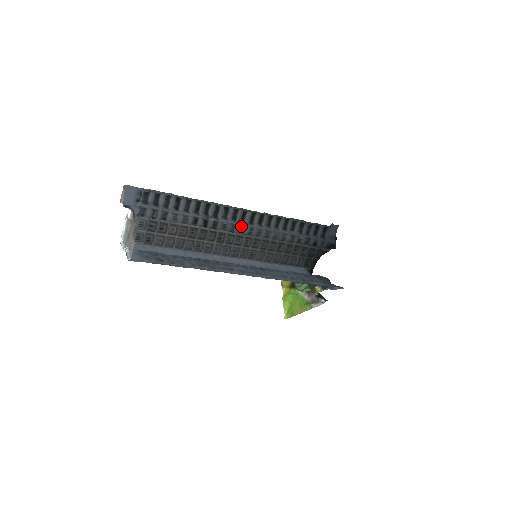
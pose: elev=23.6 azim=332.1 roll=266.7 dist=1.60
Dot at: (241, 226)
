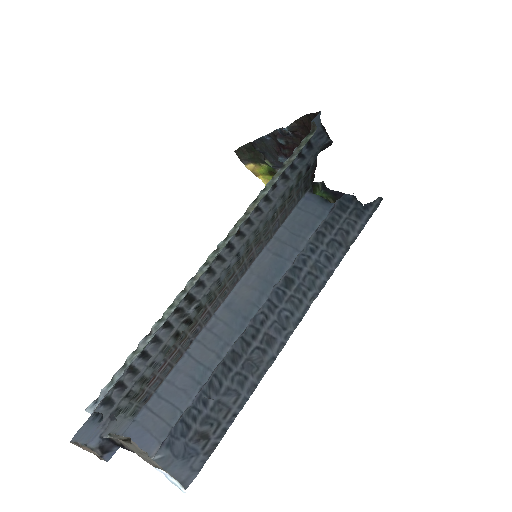
Dot at: (225, 269)
